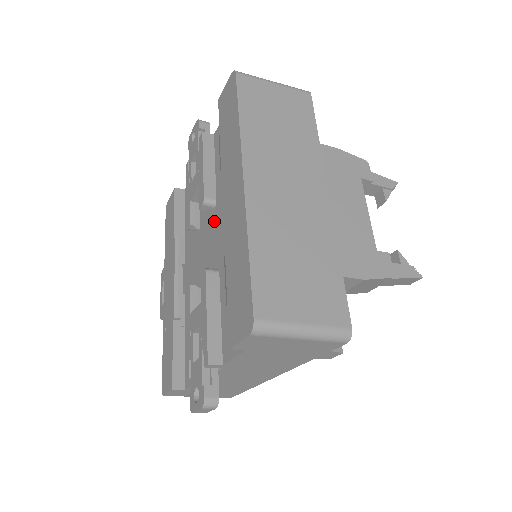
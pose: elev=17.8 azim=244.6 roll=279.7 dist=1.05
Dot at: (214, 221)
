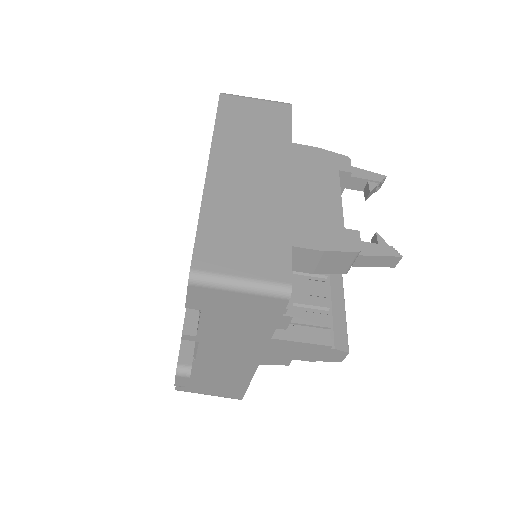
Dot at: occluded
